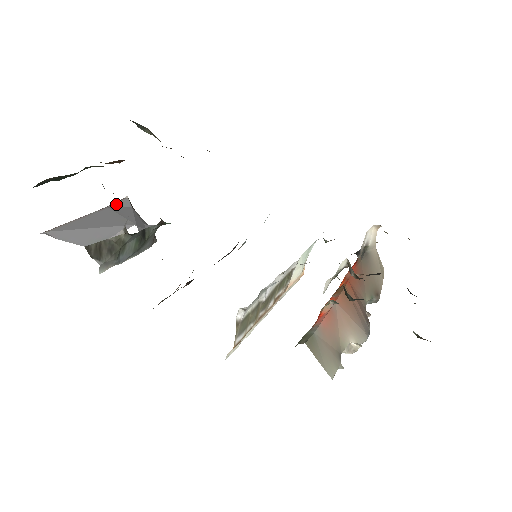
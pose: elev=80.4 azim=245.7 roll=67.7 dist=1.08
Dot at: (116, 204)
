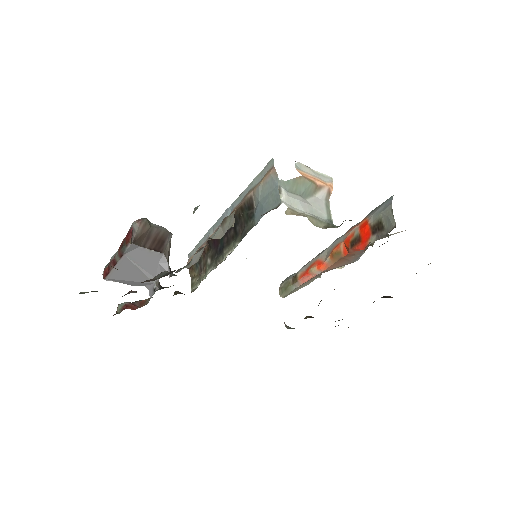
Dot at: (128, 250)
